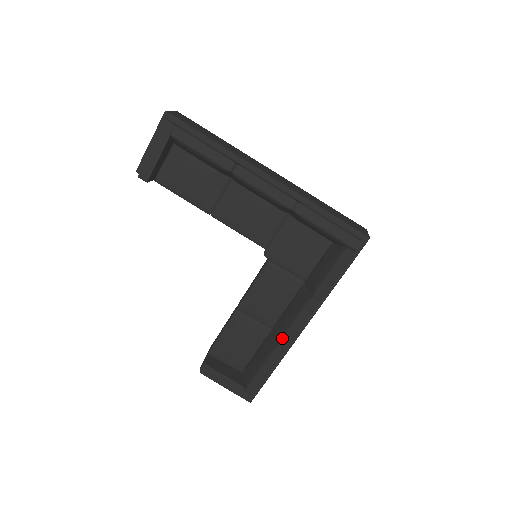
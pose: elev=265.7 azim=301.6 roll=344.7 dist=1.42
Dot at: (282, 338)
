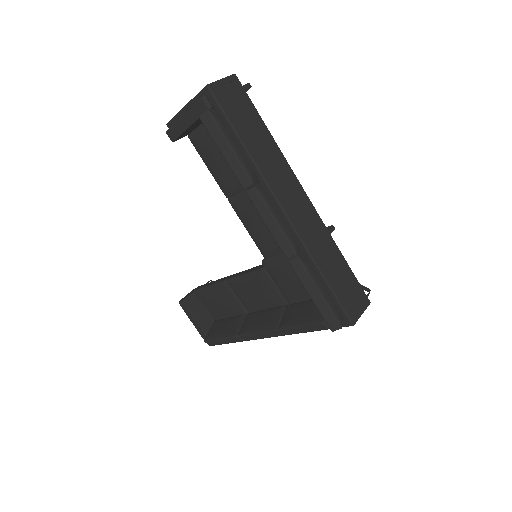
Dot at: (243, 334)
